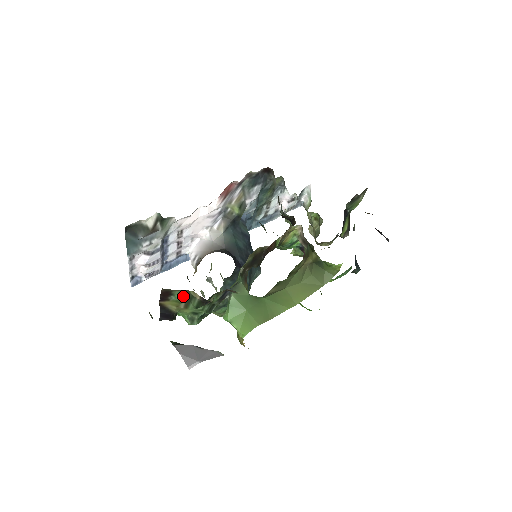
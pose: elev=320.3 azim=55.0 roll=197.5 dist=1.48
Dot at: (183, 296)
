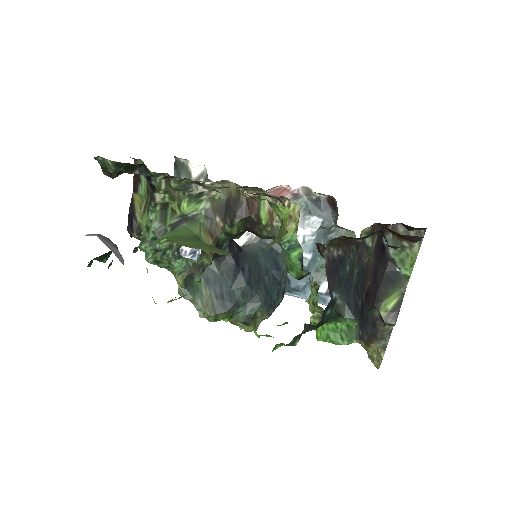
Dot at: (146, 189)
